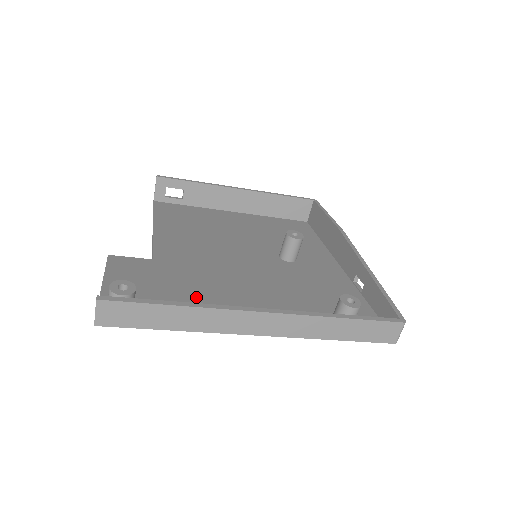
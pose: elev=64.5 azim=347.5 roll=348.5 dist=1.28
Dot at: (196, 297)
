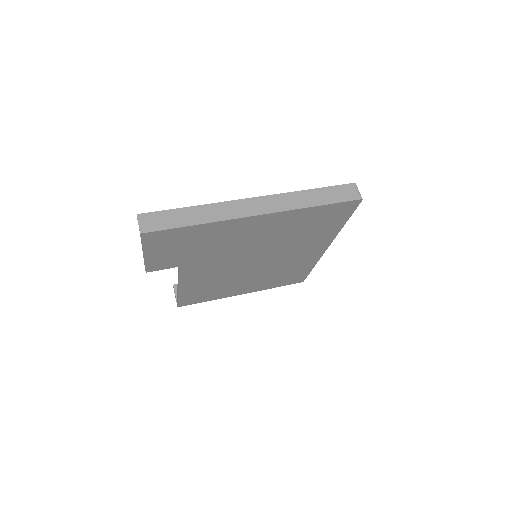
Dot at: occluded
